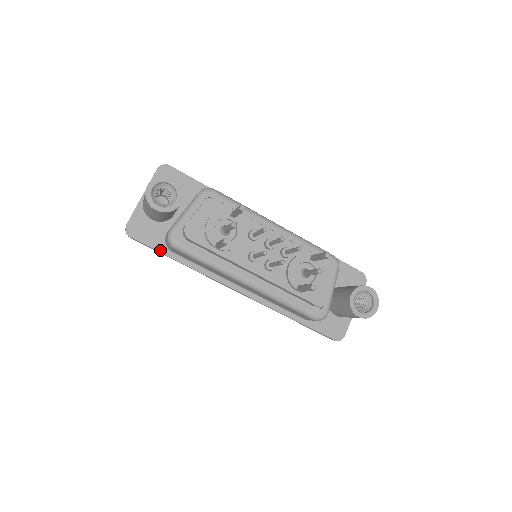
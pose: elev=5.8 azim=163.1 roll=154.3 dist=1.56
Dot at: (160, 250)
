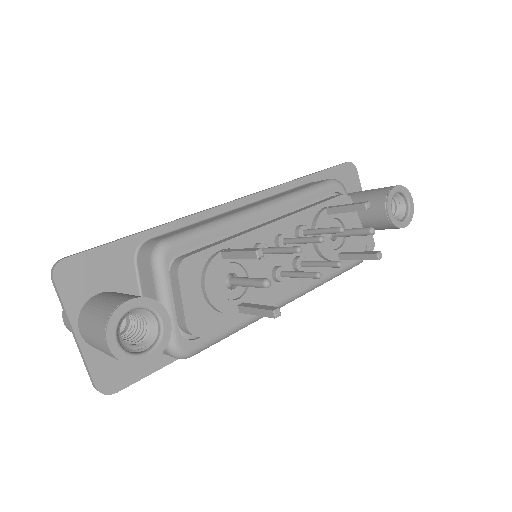
Dot at: (161, 365)
